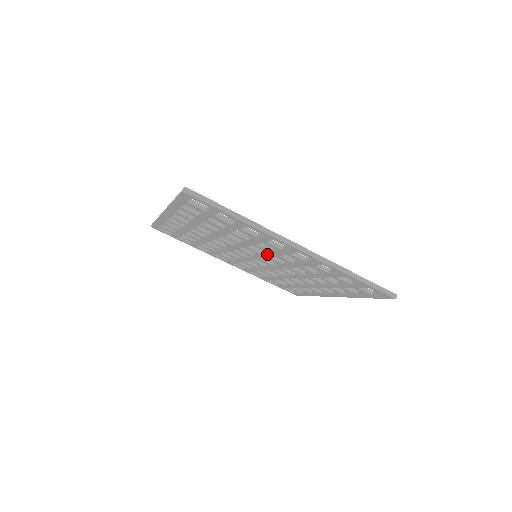
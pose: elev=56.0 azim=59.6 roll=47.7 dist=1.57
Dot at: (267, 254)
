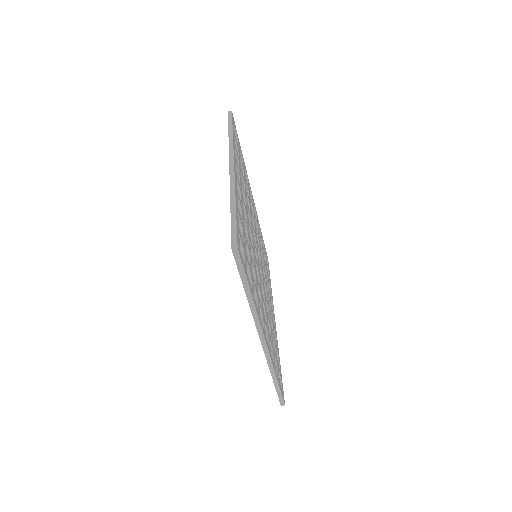
Dot at: occluded
